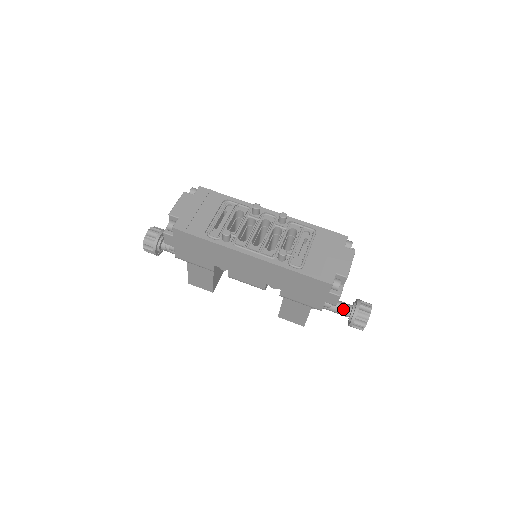
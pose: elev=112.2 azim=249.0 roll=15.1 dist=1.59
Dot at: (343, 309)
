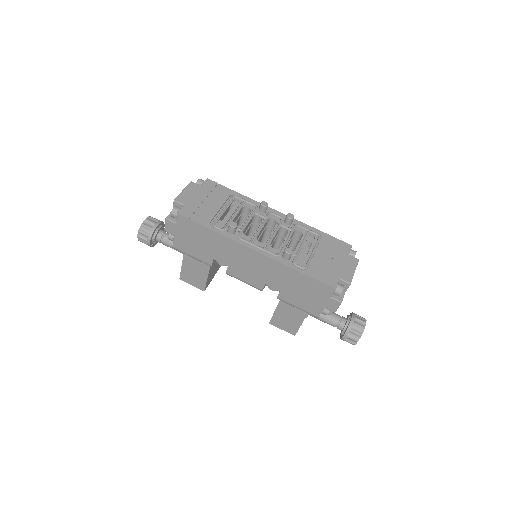
Dot at: (337, 321)
